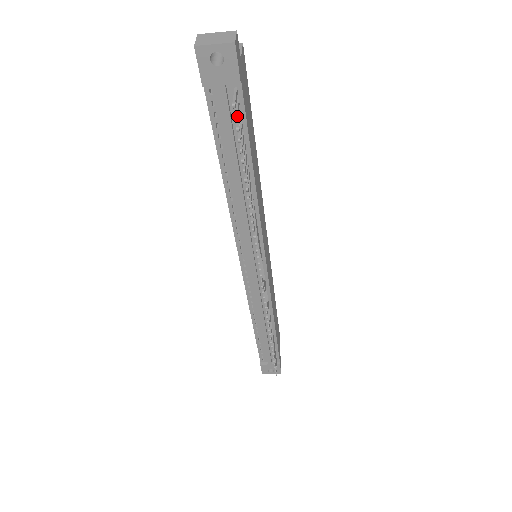
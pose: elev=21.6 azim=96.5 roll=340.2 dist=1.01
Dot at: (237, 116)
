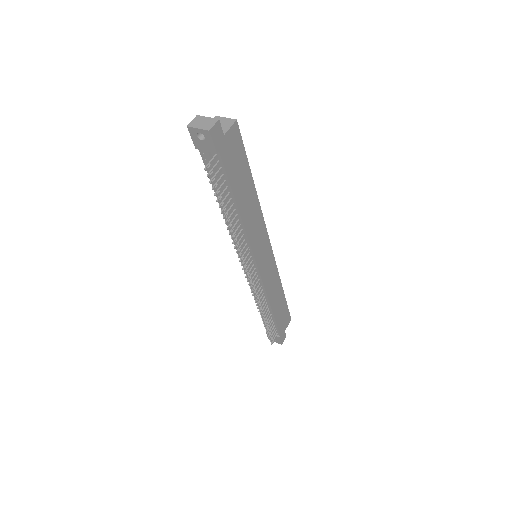
Dot at: (211, 174)
